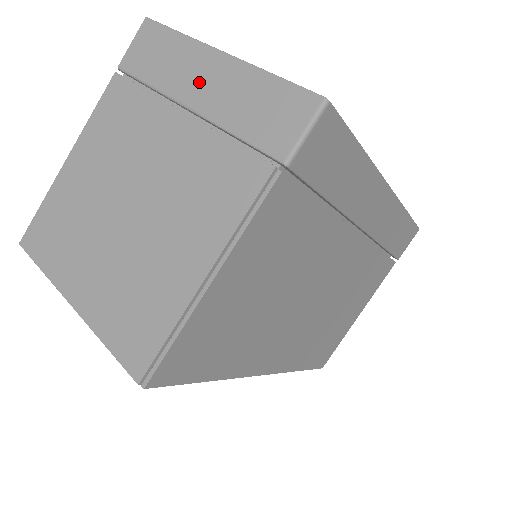
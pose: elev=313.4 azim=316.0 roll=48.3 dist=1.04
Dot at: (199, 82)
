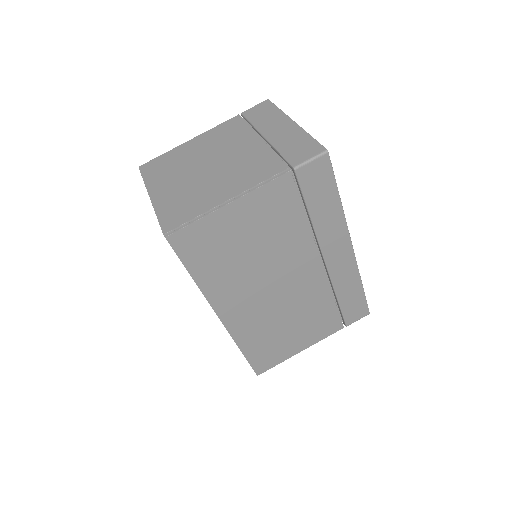
Dot at: (276, 129)
